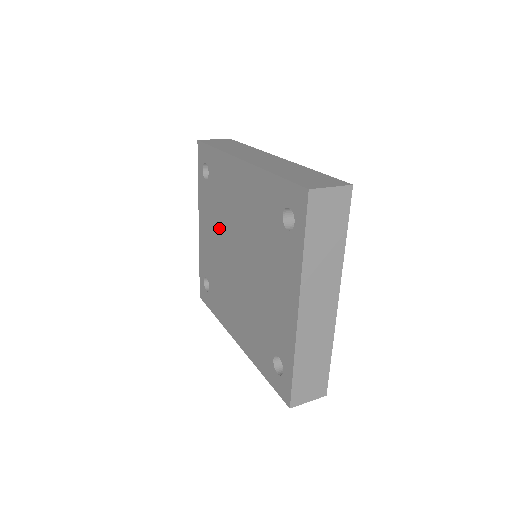
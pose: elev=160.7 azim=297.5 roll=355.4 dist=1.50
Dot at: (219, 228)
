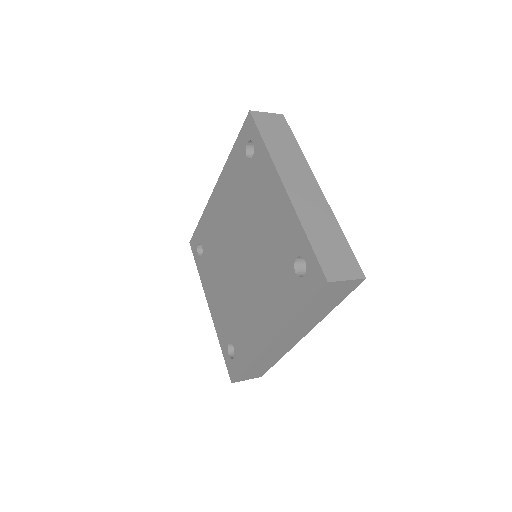
Dot at: (221, 269)
